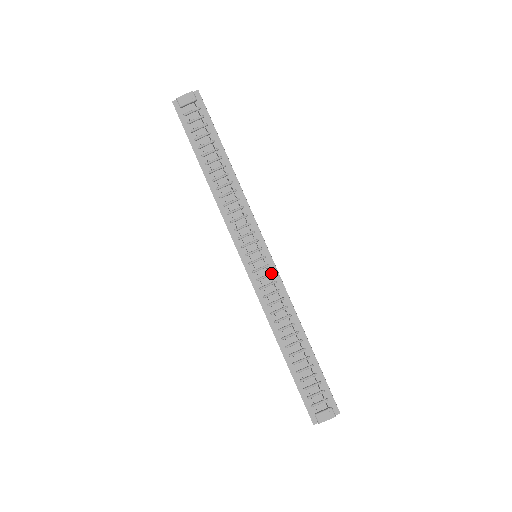
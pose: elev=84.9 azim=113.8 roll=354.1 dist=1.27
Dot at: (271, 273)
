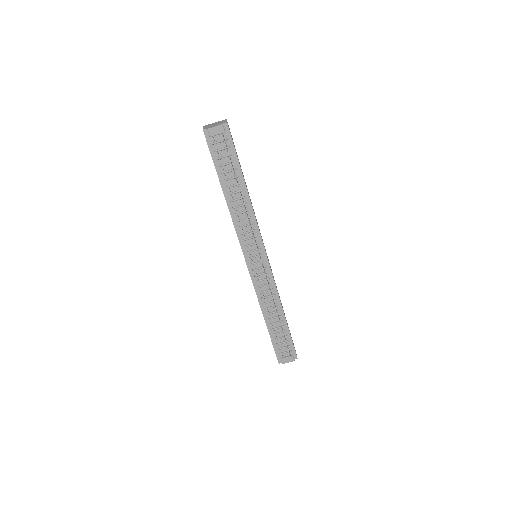
Dot at: (266, 272)
